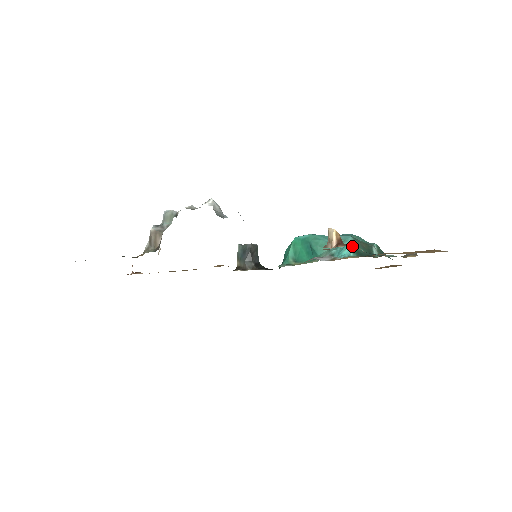
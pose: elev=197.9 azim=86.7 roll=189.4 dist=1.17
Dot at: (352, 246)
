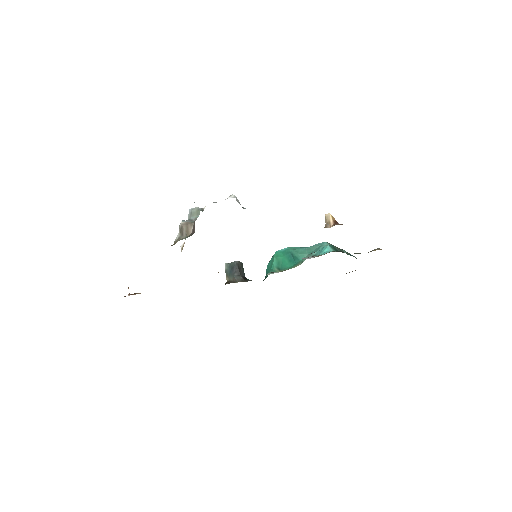
Dot at: (330, 245)
